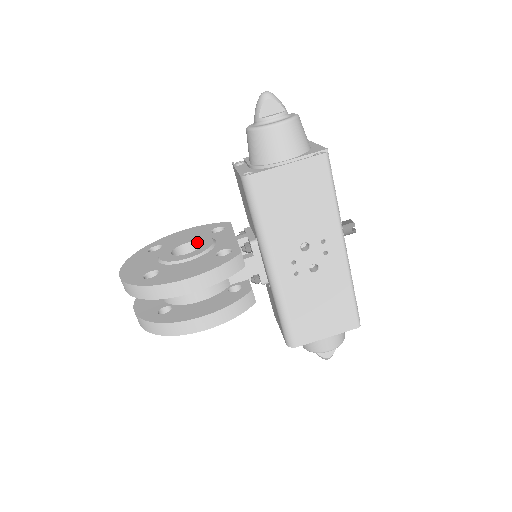
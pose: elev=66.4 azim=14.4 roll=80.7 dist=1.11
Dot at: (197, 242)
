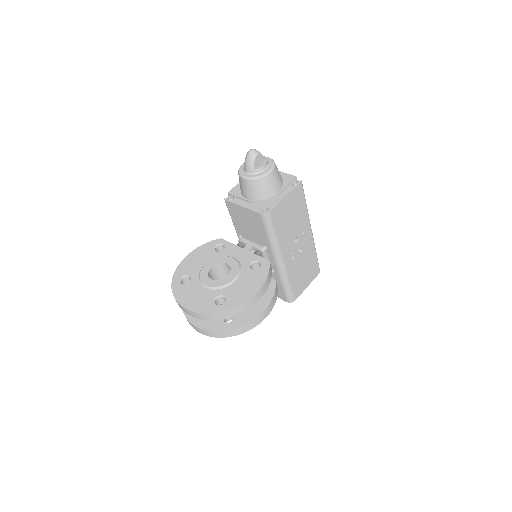
Dot at: (219, 263)
